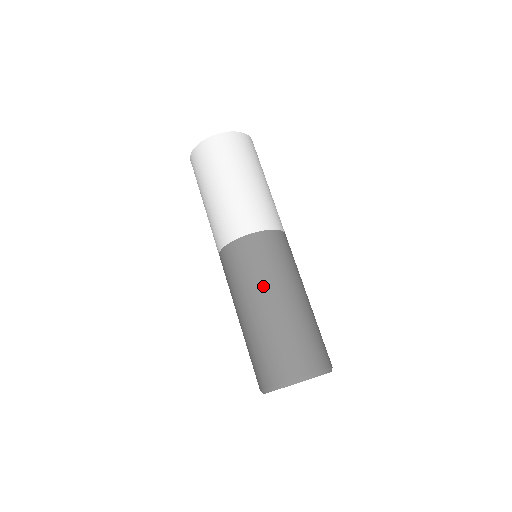
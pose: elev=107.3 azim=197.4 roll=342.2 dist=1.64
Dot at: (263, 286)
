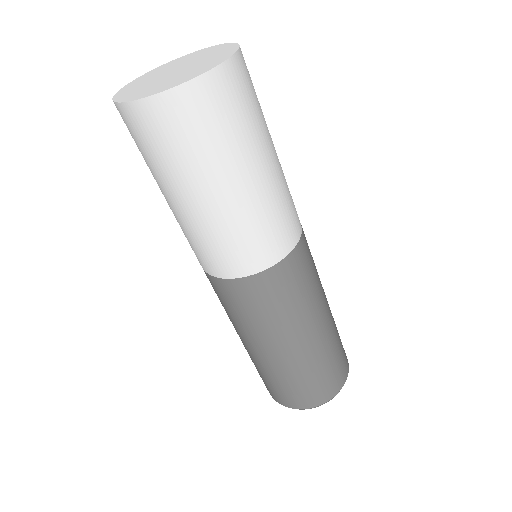
Dot at: (278, 333)
